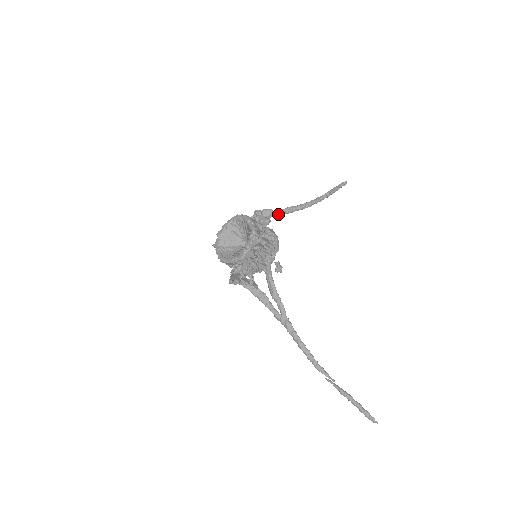
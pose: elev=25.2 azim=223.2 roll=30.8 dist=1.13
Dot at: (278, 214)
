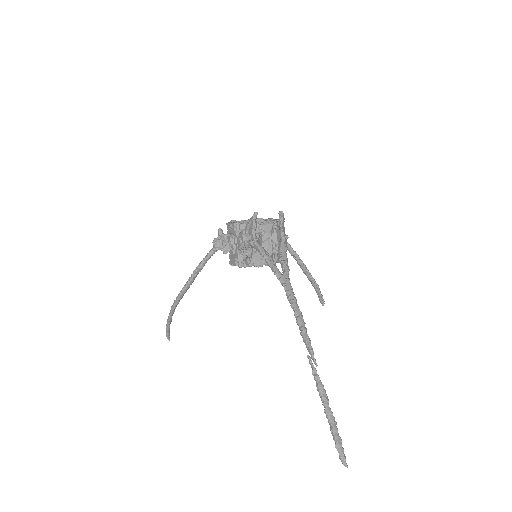
Dot at: (289, 245)
